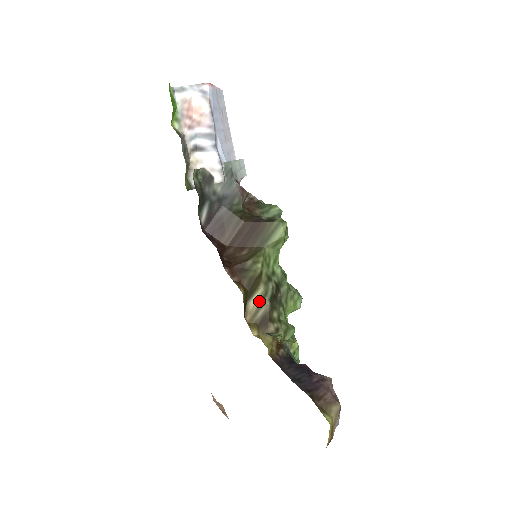
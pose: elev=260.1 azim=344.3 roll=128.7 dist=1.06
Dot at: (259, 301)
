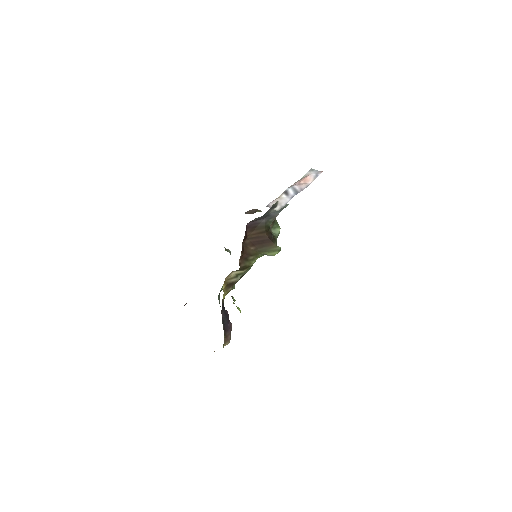
Dot at: (237, 274)
